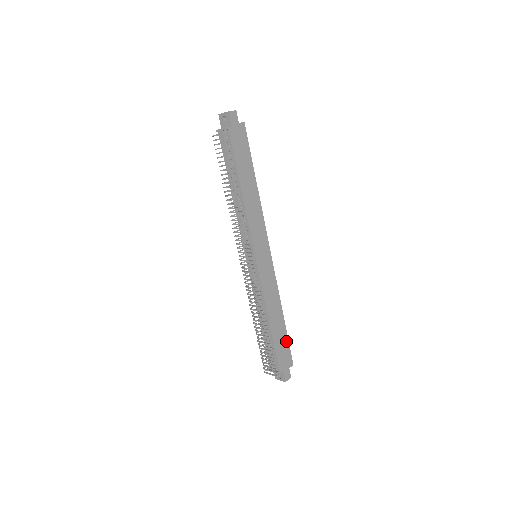
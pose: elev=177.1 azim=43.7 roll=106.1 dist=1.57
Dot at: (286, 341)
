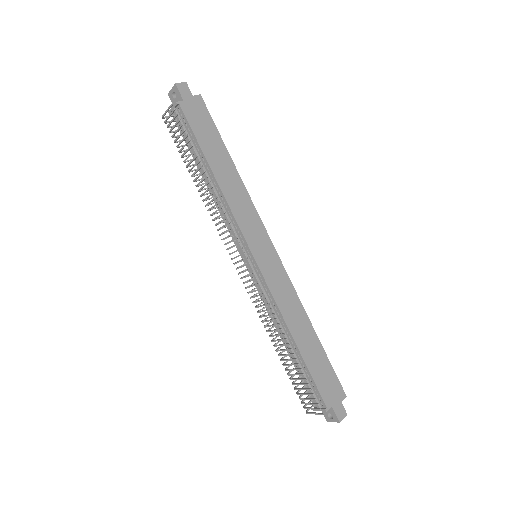
Dot at: (327, 364)
